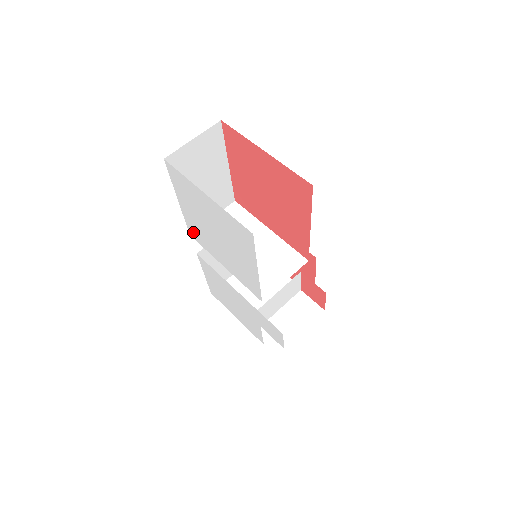
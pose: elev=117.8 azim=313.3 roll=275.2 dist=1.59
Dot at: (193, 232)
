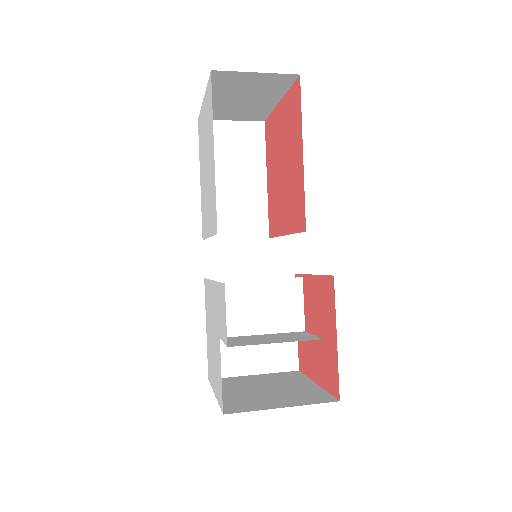
Dot at: (203, 223)
